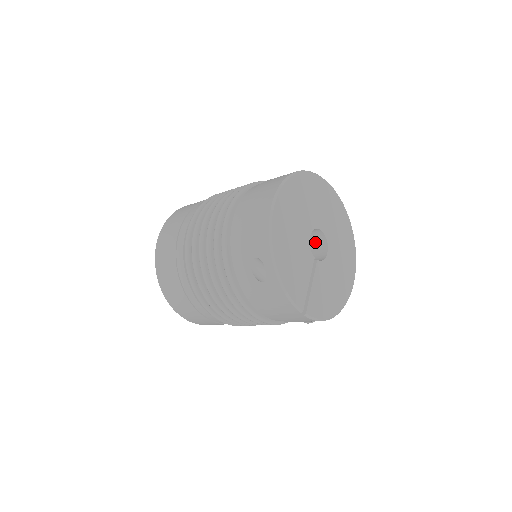
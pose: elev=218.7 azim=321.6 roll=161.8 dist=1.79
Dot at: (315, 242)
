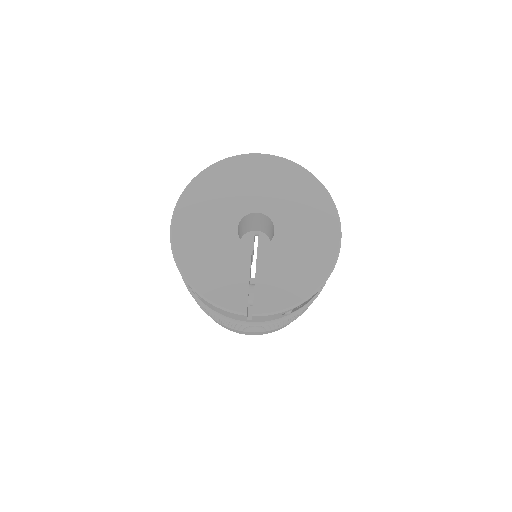
Dot at: (268, 223)
